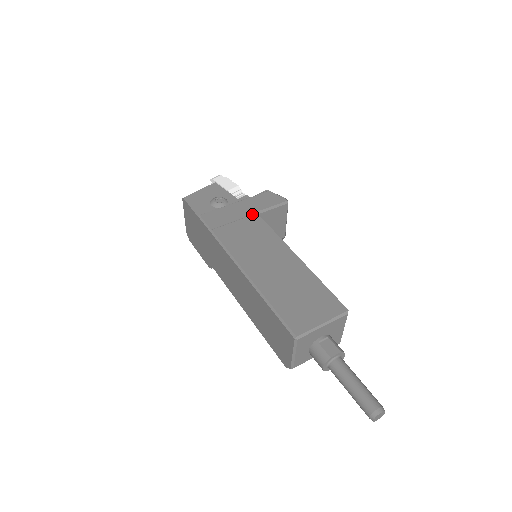
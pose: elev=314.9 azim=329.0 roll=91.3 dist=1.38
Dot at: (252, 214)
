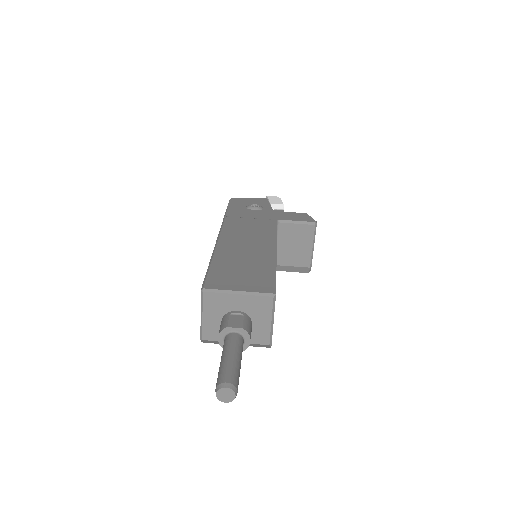
Dot at: (272, 219)
